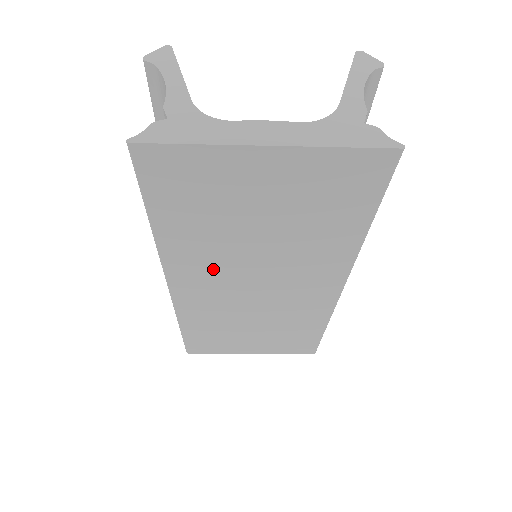
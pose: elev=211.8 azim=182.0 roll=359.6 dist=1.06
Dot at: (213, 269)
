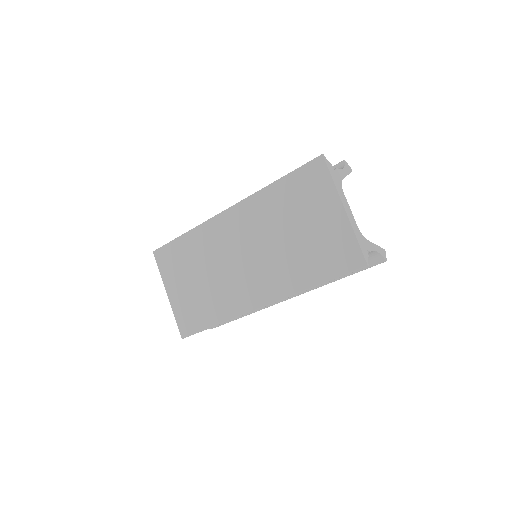
Dot at: (252, 226)
